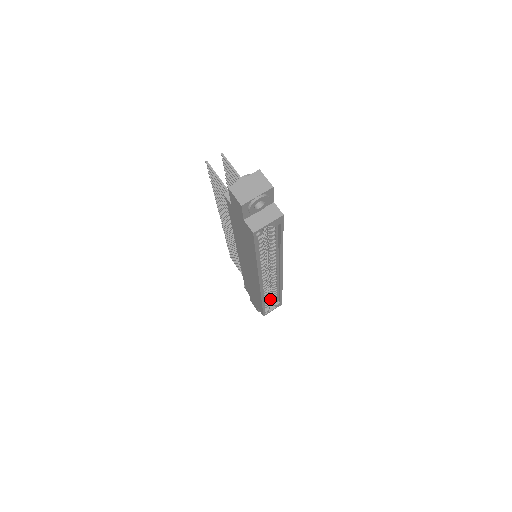
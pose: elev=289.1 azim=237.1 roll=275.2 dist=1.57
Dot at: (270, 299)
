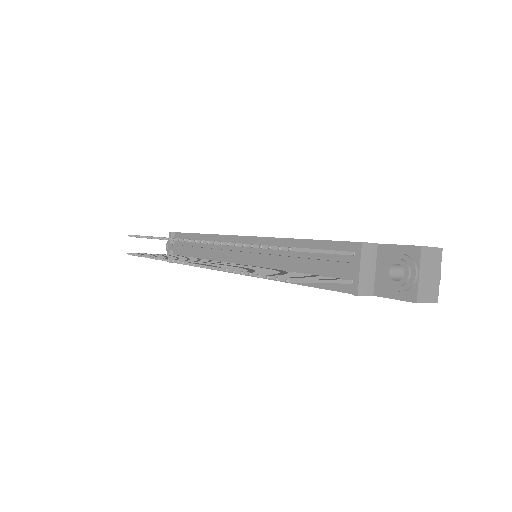
Dot at: occluded
